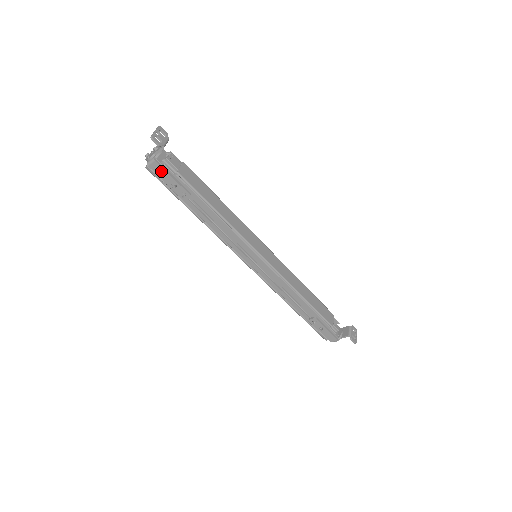
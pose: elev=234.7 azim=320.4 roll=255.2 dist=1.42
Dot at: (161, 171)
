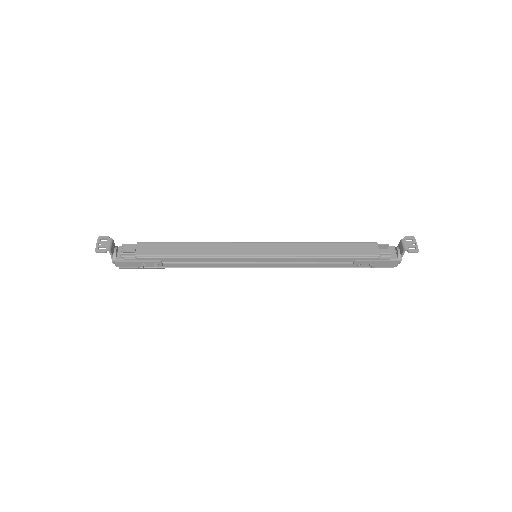
Dot at: (127, 264)
